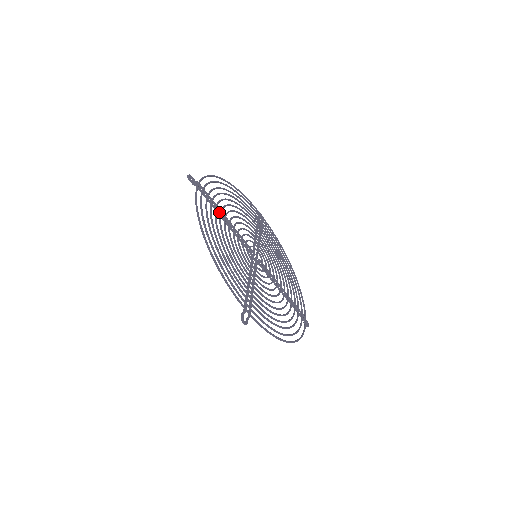
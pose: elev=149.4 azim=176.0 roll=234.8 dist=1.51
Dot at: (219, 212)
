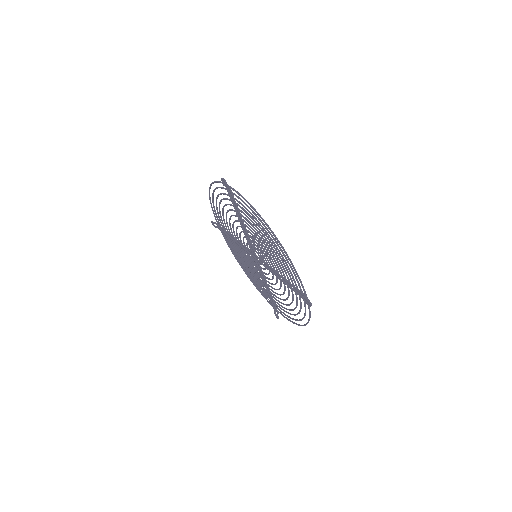
Dot at: (240, 214)
